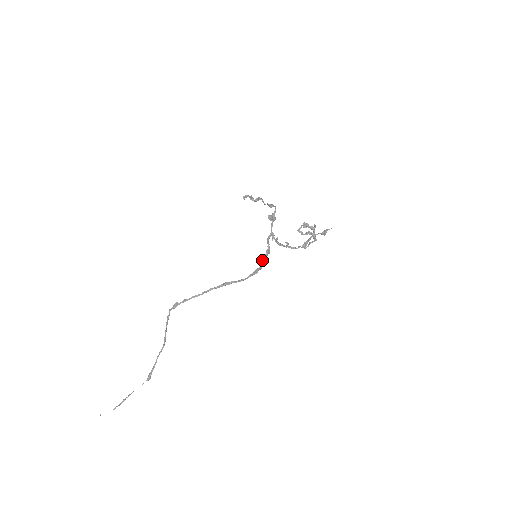
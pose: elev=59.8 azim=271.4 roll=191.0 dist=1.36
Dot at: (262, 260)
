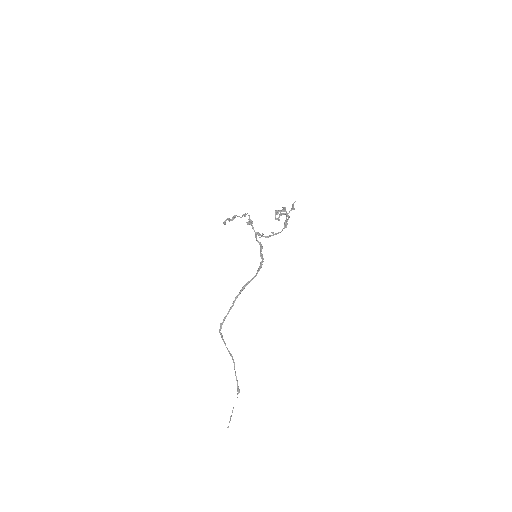
Dot at: (260, 255)
